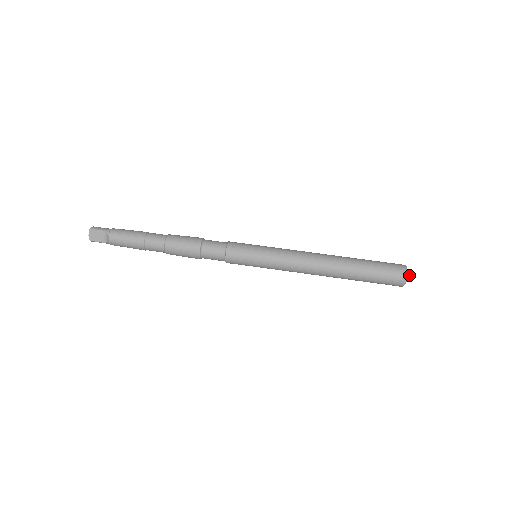
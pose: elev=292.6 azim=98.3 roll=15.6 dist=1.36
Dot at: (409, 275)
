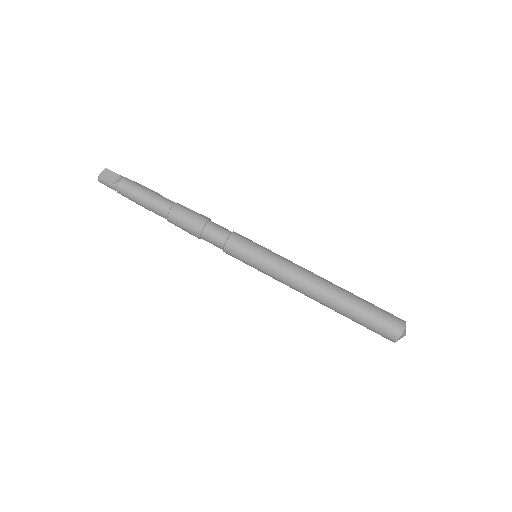
Dot at: occluded
